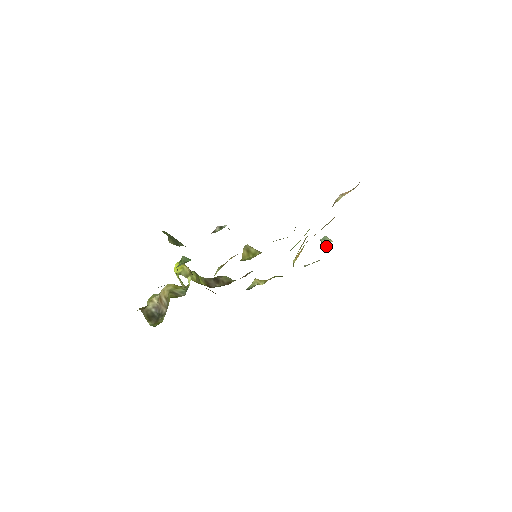
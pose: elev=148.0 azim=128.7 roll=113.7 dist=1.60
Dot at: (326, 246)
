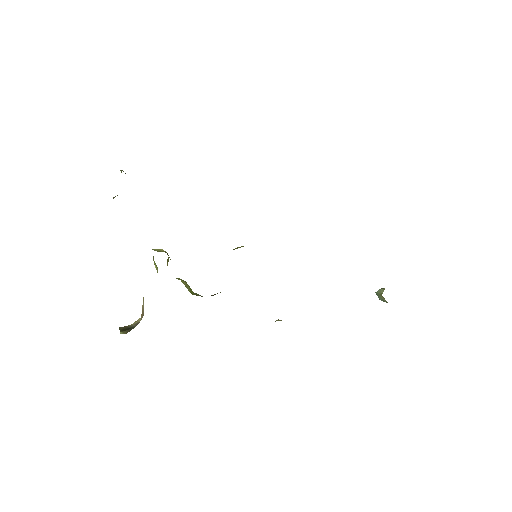
Dot at: (381, 293)
